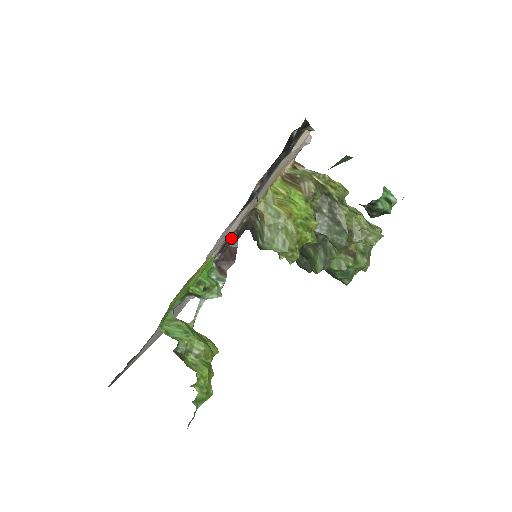
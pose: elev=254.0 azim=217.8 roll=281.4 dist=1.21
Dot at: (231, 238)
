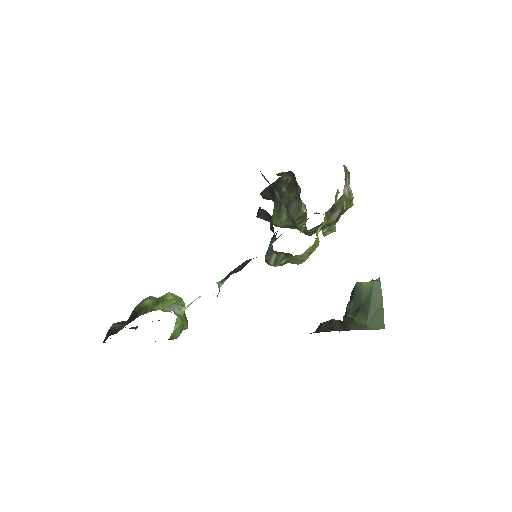
Dot at: occluded
